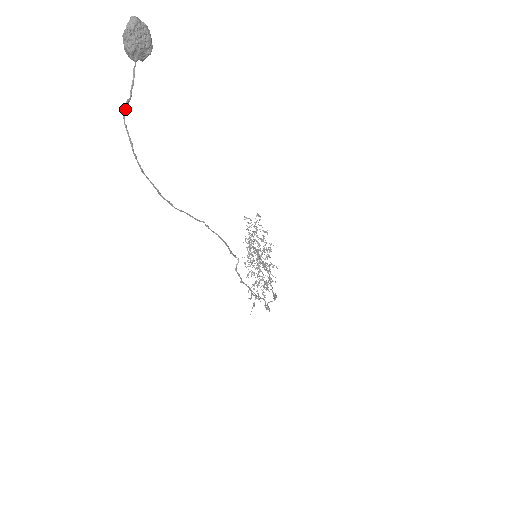
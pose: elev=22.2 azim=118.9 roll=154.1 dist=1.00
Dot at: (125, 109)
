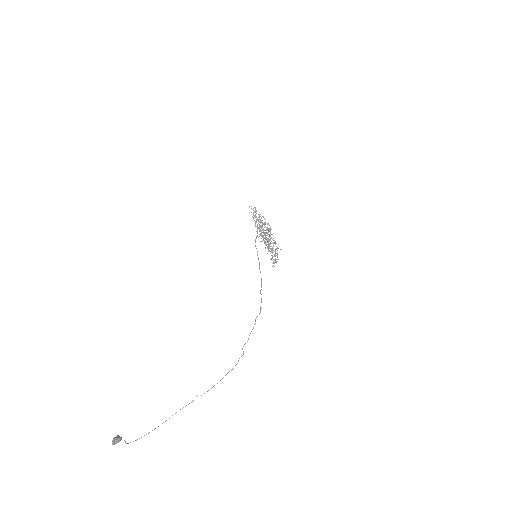
Dot at: (126, 443)
